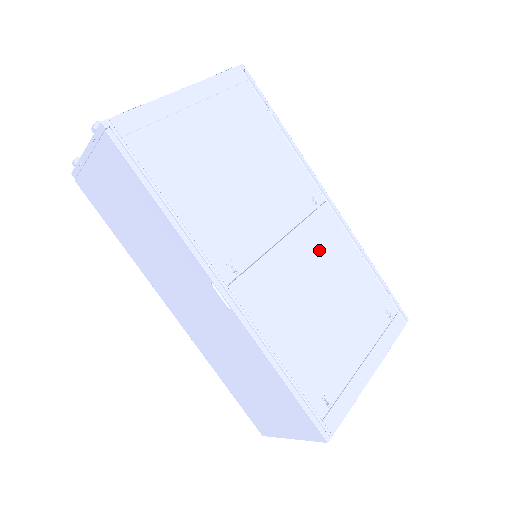
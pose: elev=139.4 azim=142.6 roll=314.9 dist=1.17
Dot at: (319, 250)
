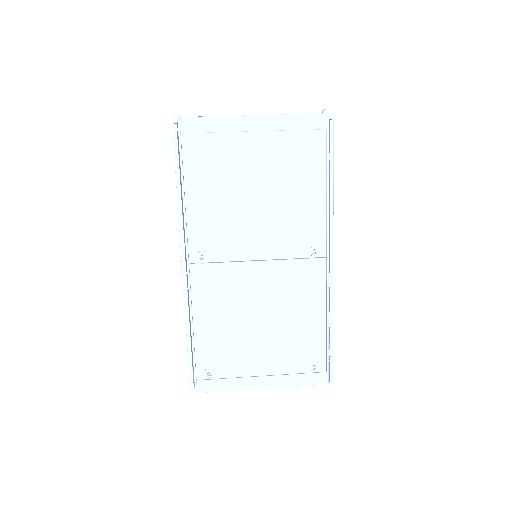
Dot at: (286, 286)
